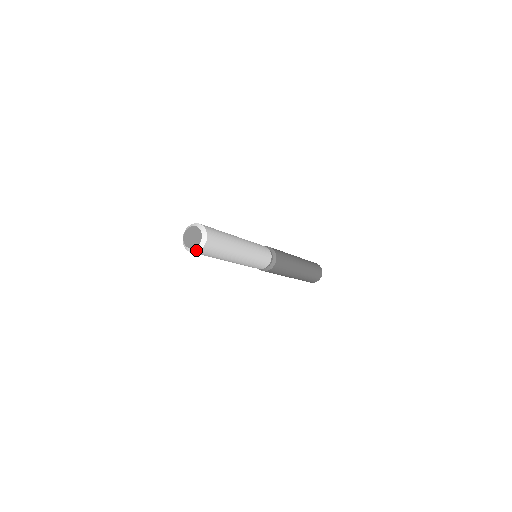
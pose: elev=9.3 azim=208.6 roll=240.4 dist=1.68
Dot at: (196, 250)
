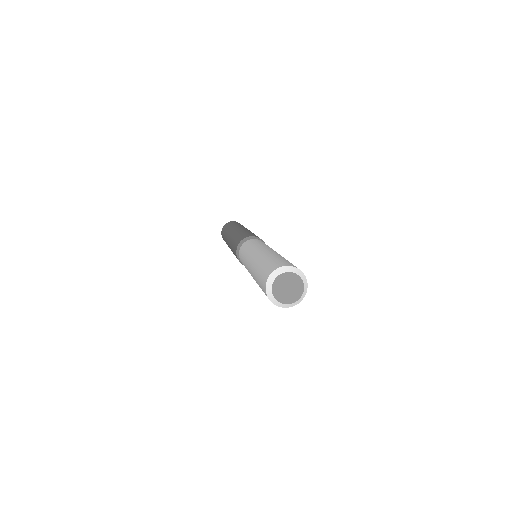
Dot at: (304, 294)
